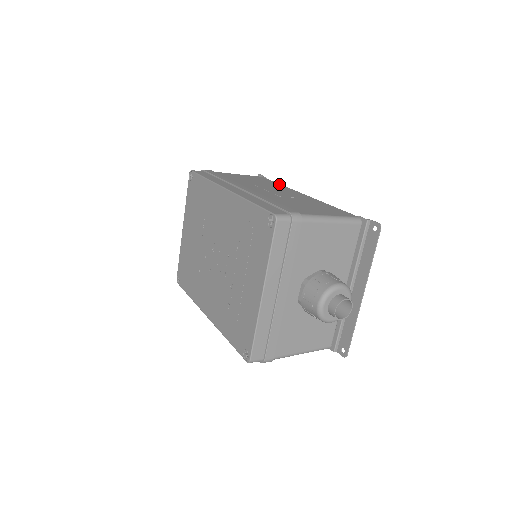
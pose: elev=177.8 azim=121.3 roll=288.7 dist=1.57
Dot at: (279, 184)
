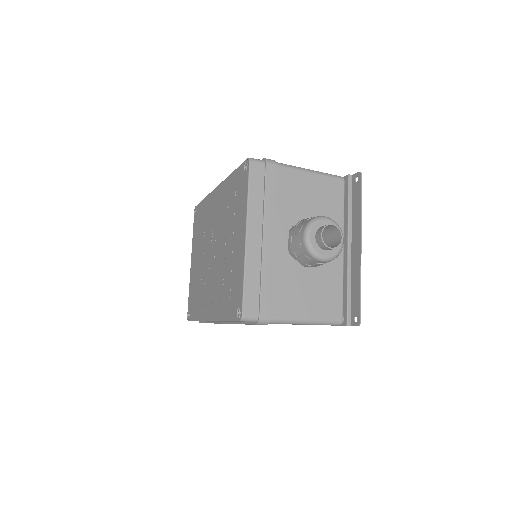
Dot at: occluded
